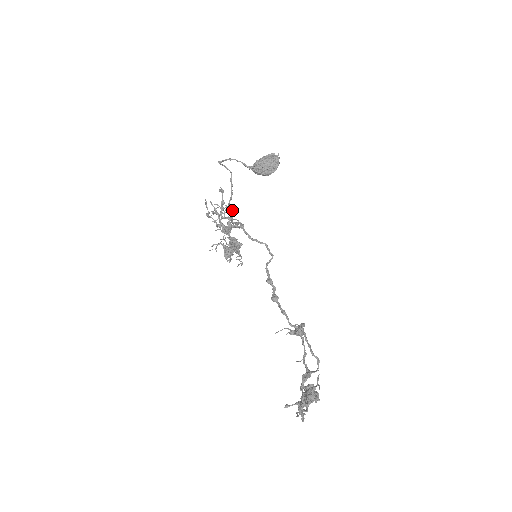
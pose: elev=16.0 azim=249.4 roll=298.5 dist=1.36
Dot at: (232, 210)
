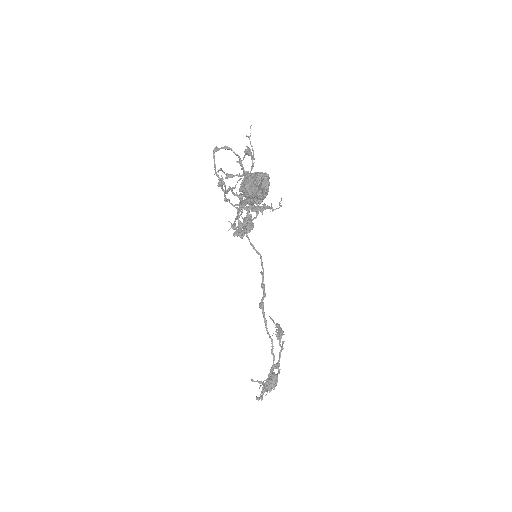
Dot at: occluded
